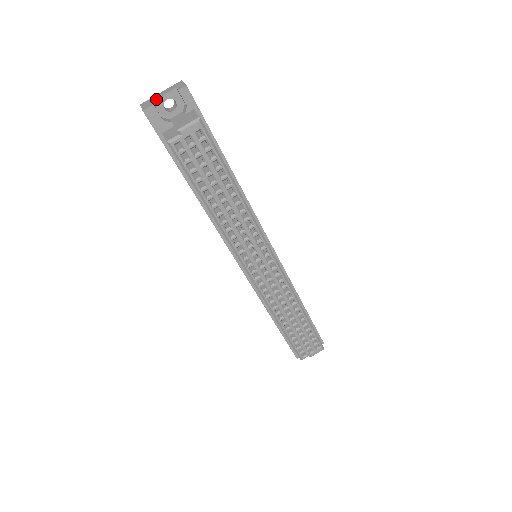
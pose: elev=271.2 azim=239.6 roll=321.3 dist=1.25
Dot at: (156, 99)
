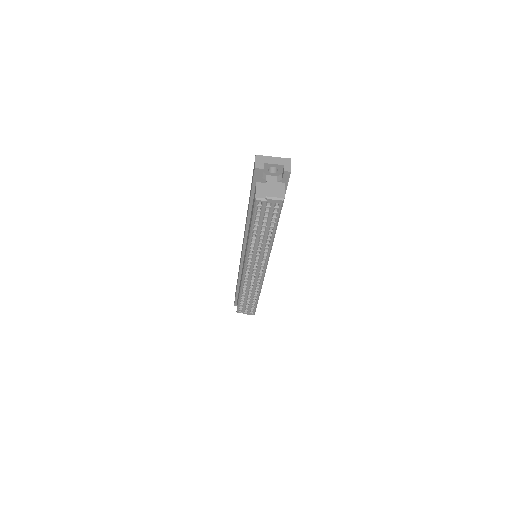
Dot at: (268, 163)
